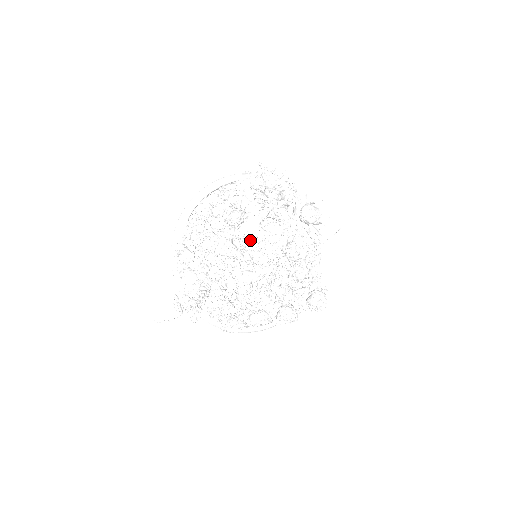
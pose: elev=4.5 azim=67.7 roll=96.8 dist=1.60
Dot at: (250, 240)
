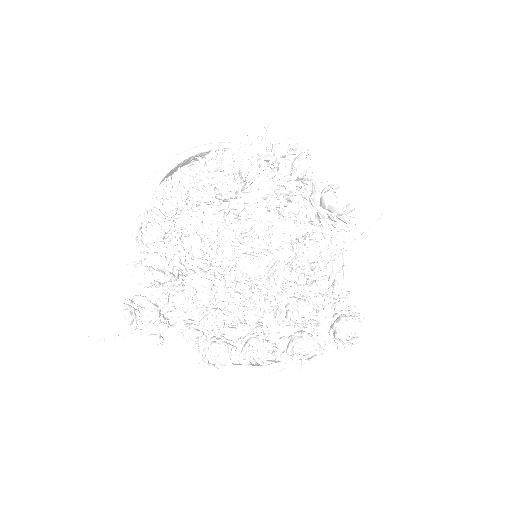
Dot at: occluded
